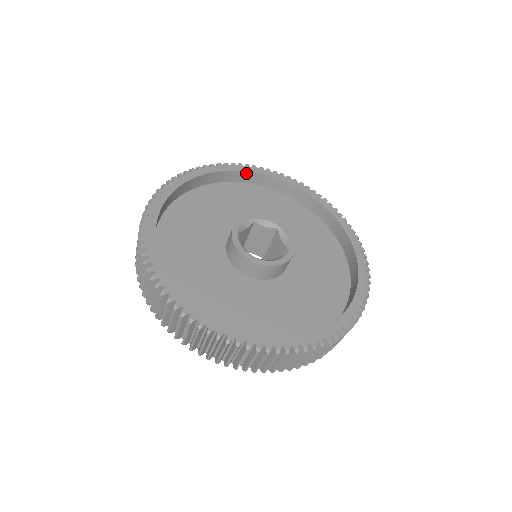
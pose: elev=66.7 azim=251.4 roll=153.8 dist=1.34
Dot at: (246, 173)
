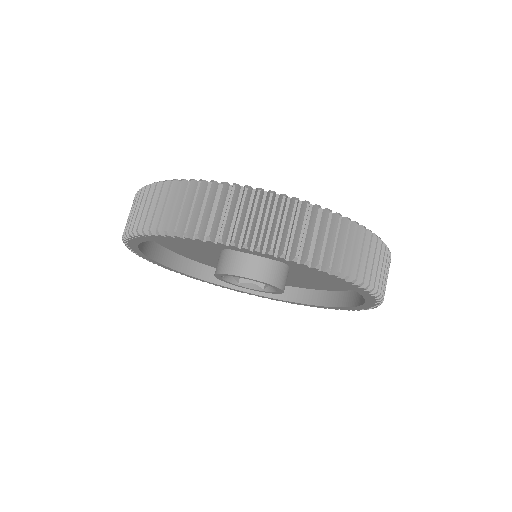
Dot at: occluded
